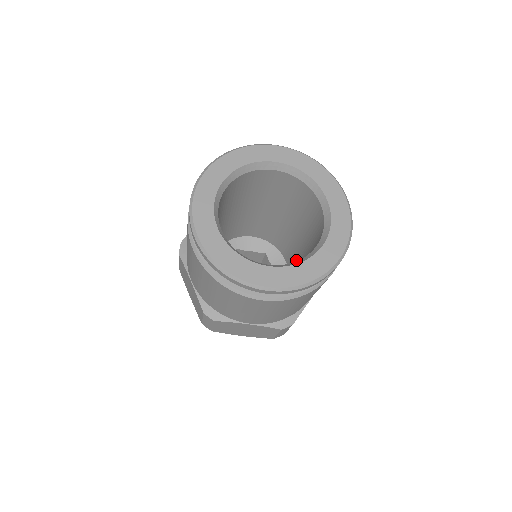
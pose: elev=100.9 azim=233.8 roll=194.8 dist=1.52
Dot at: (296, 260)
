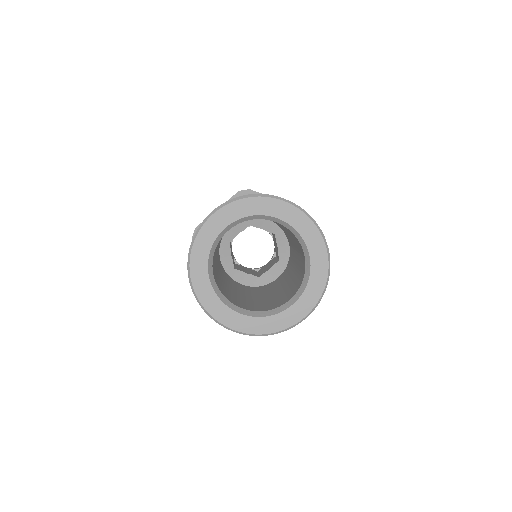
Dot at: occluded
